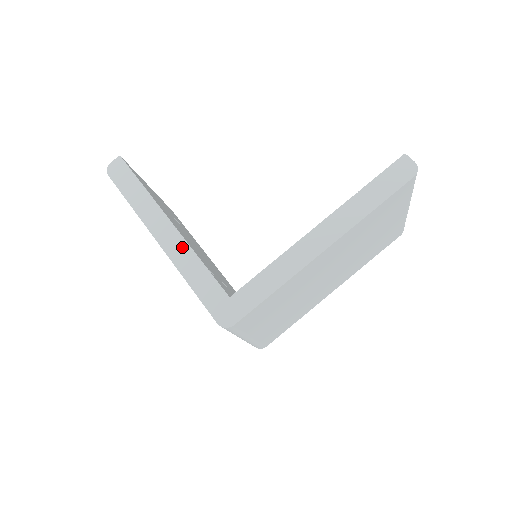
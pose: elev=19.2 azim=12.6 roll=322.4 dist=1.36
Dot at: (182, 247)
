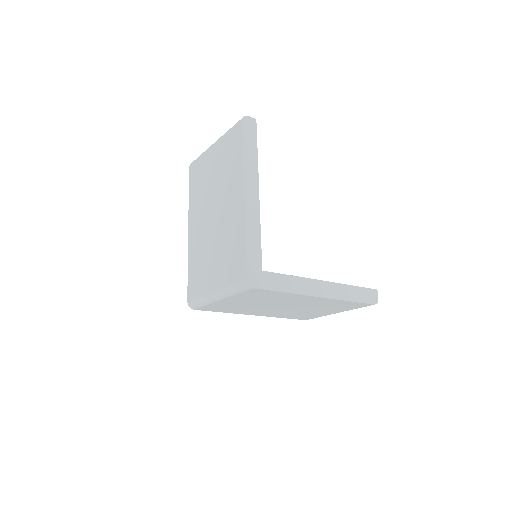
Dot at: (256, 214)
